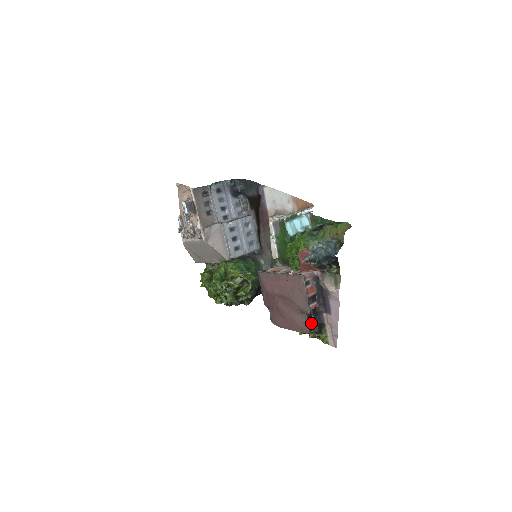
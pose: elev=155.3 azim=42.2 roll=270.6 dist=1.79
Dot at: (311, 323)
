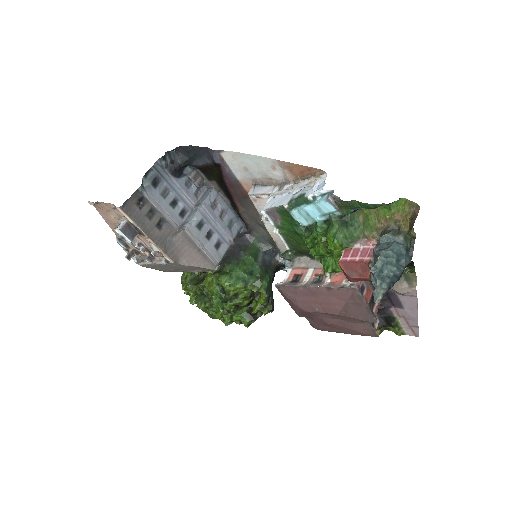
Dot at: occluded
